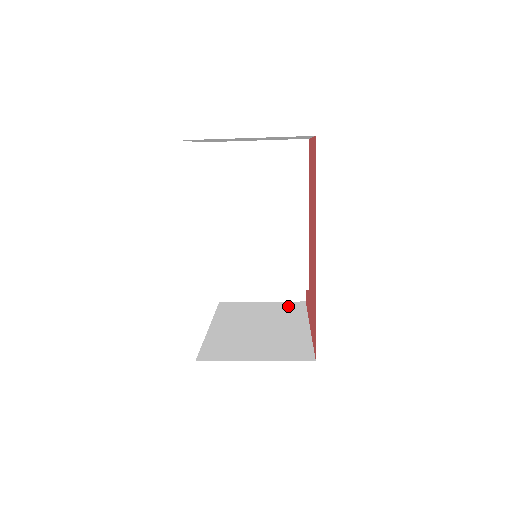
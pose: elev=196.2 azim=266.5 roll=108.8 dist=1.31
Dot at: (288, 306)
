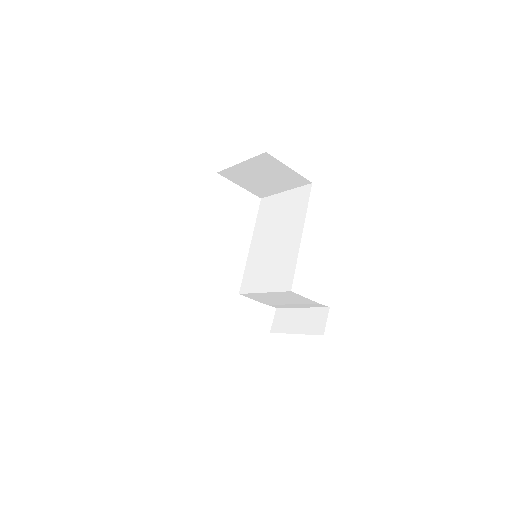
Dot at: occluded
